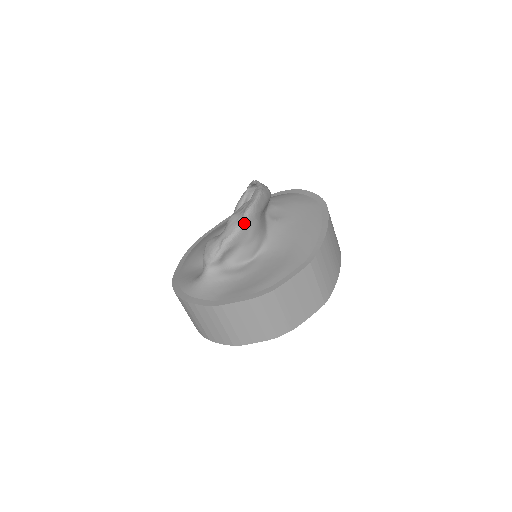
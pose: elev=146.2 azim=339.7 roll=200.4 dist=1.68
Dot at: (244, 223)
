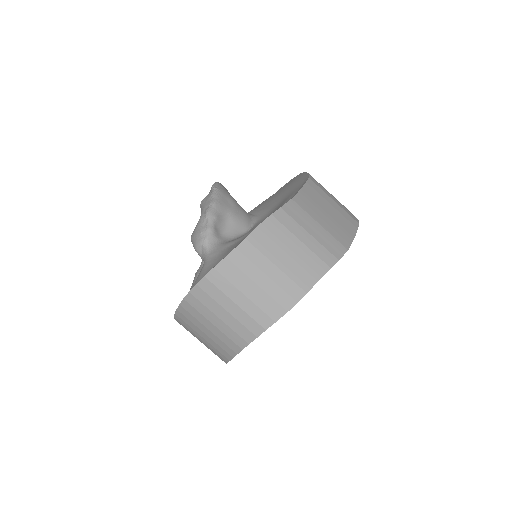
Dot at: (217, 192)
